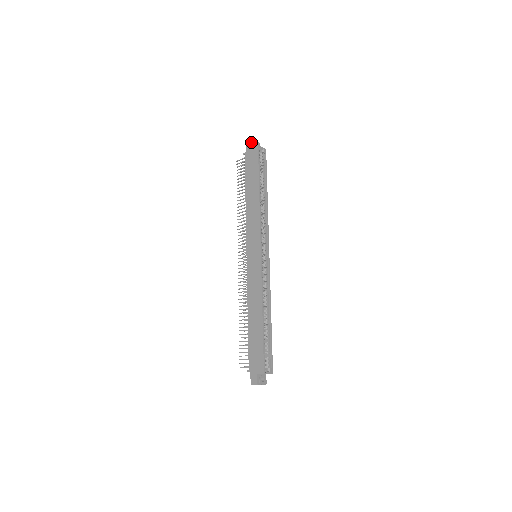
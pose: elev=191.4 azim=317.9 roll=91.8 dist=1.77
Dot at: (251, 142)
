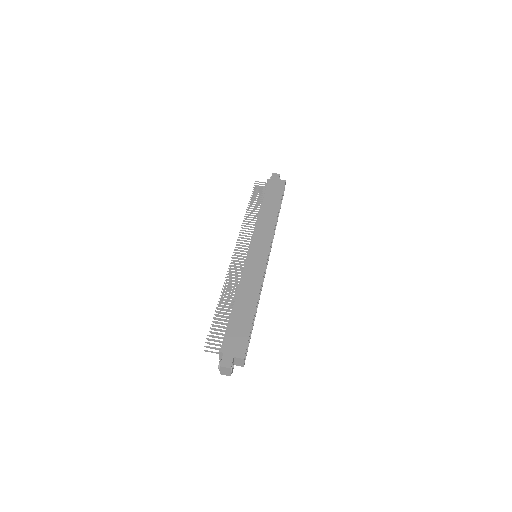
Dot at: (279, 175)
